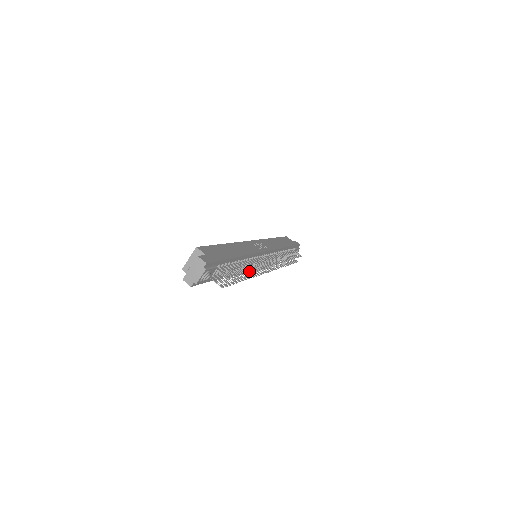
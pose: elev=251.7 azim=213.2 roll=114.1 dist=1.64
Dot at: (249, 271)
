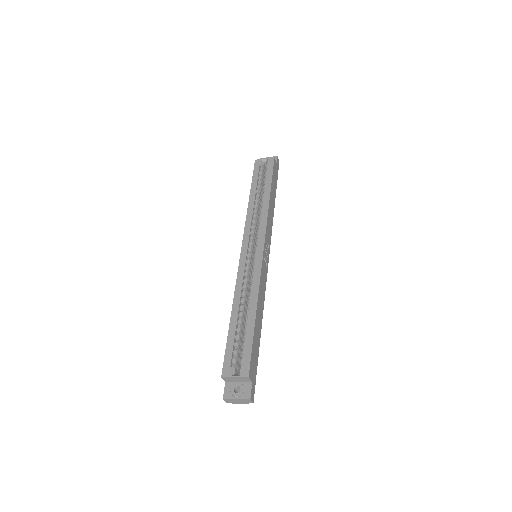
Dot at: occluded
